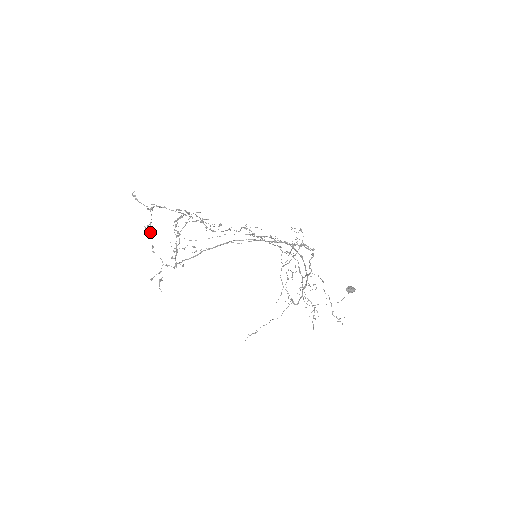
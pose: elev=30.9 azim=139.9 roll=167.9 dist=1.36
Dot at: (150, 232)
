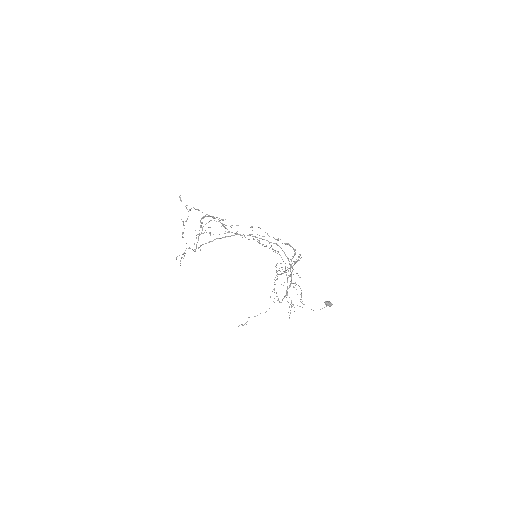
Dot at: occluded
